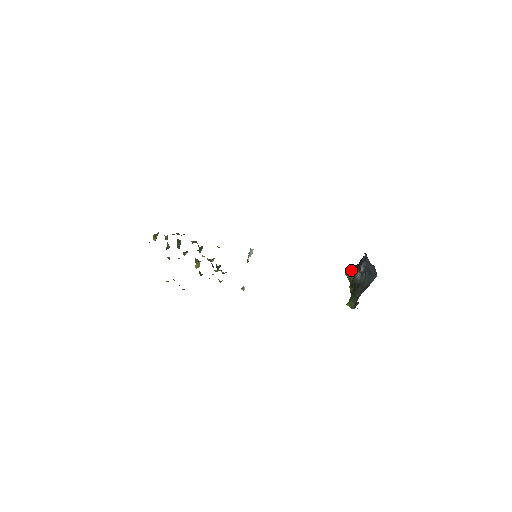
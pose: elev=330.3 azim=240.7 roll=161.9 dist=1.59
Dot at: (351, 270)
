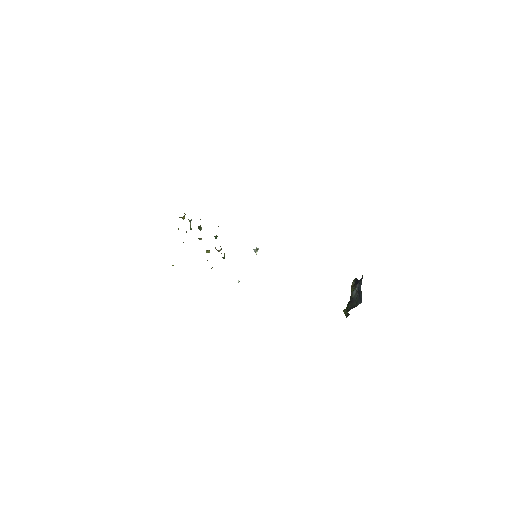
Dot at: (355, 282)
